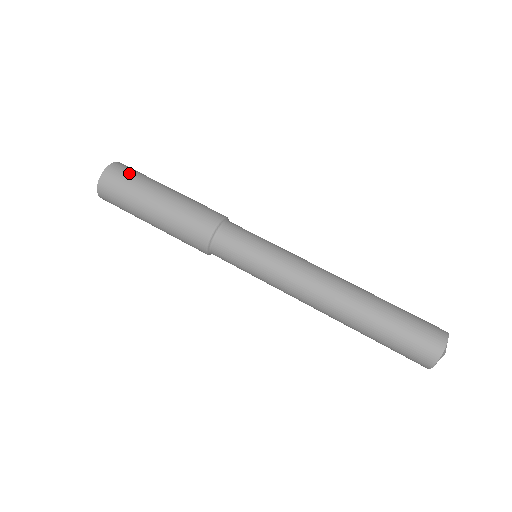
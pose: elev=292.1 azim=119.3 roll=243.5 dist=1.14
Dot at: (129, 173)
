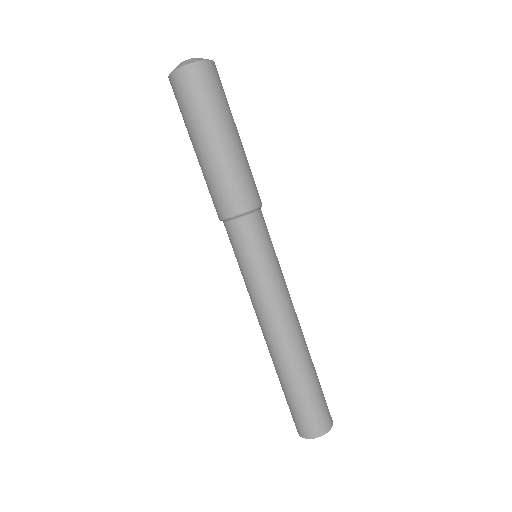
Dot at: (221, 87)
